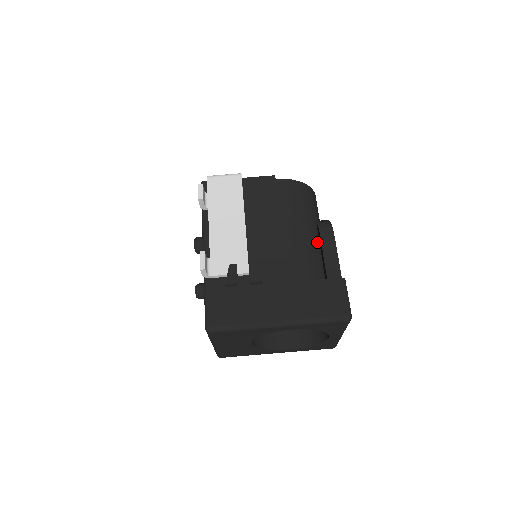
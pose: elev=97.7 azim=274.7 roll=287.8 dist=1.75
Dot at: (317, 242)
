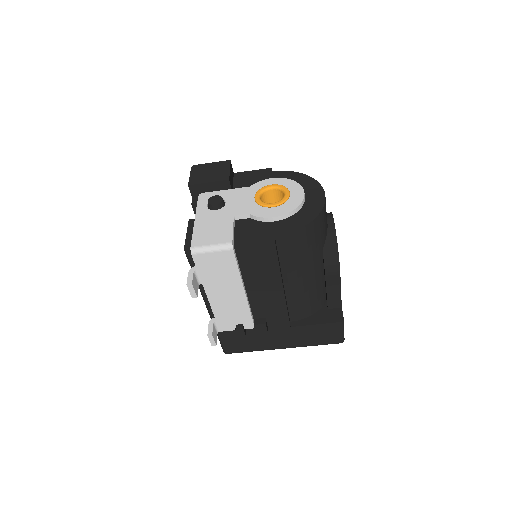
Dot at: (321, 272)
